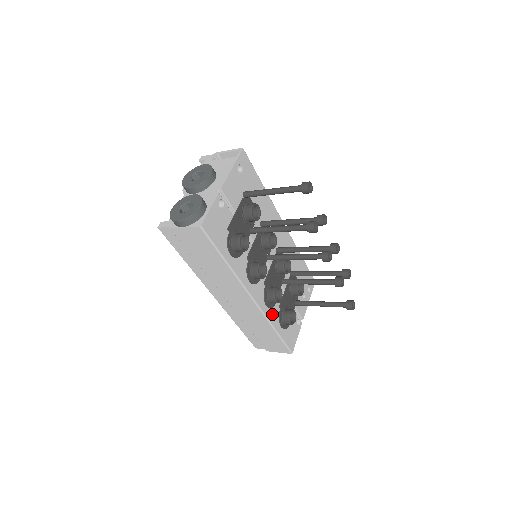
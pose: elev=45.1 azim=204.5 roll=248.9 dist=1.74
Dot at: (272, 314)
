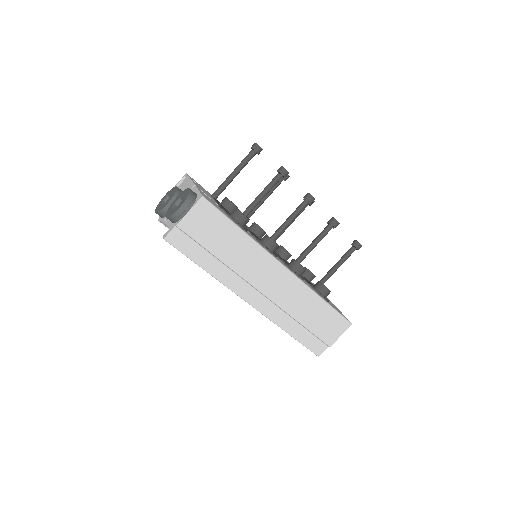
Dot at: occluded
